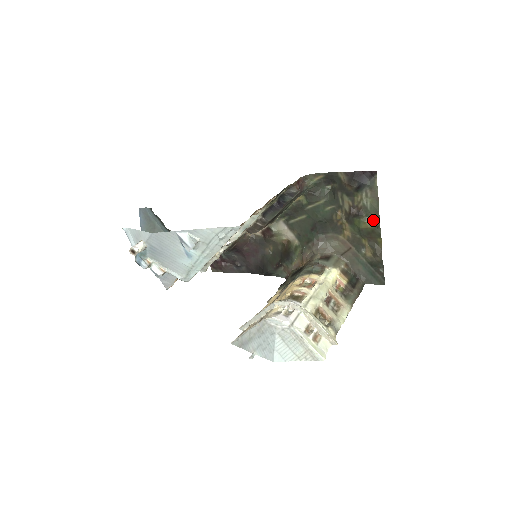
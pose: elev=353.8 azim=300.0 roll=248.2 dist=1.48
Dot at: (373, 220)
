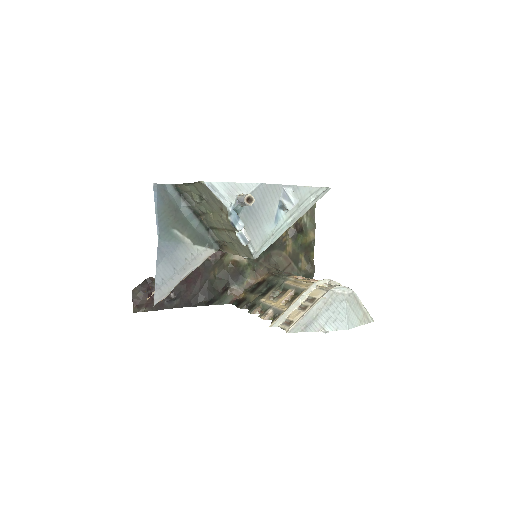
Dot at: (309, 236)
